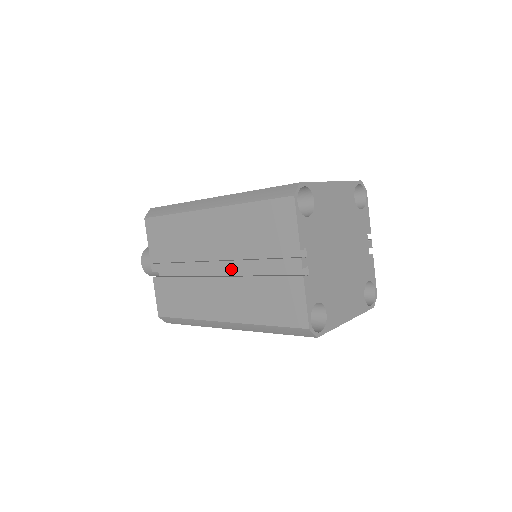
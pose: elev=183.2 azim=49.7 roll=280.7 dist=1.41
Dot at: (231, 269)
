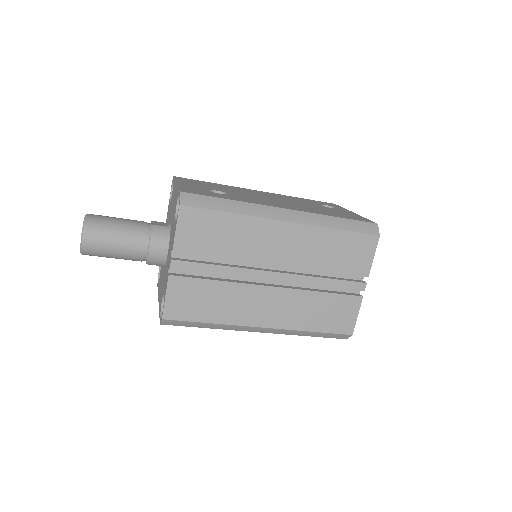
Dot at: (293, 282)
